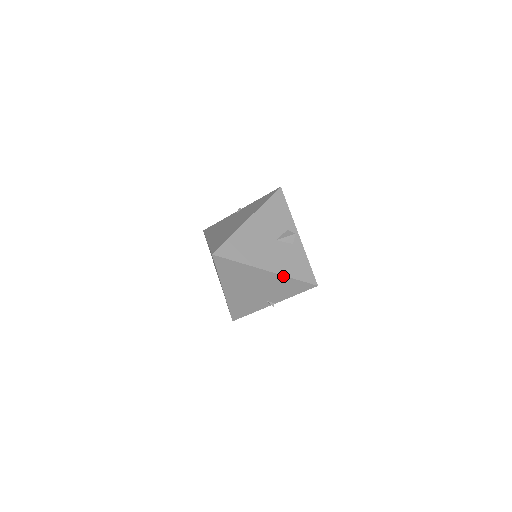
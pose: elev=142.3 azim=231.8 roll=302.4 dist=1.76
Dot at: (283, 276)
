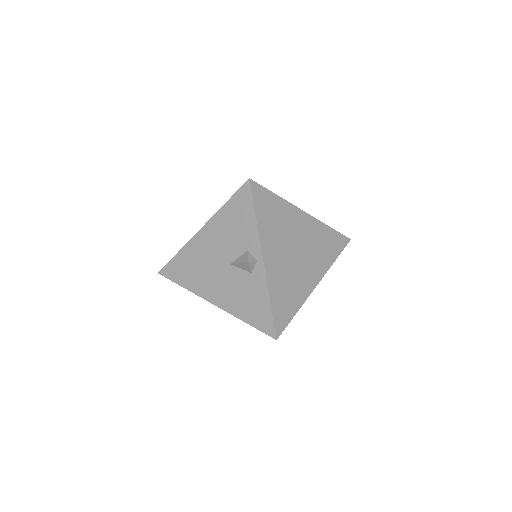
Dot at: (233, 315)
